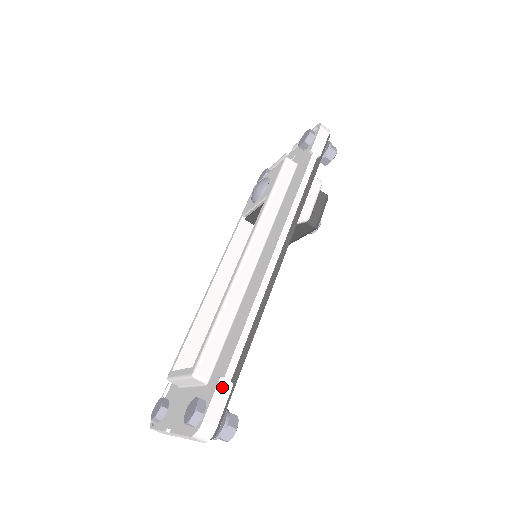
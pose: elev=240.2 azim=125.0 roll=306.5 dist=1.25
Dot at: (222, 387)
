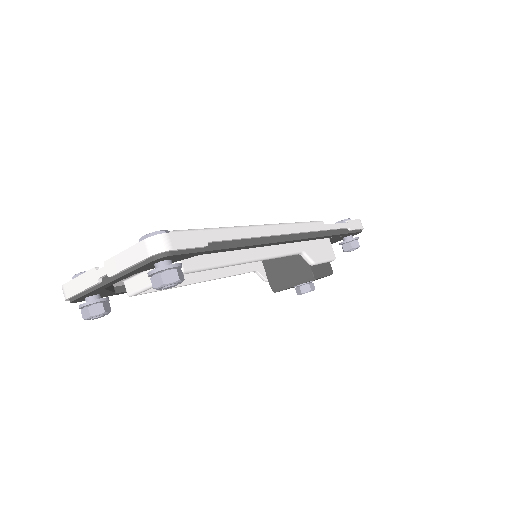
Dot at: (199, 236)
